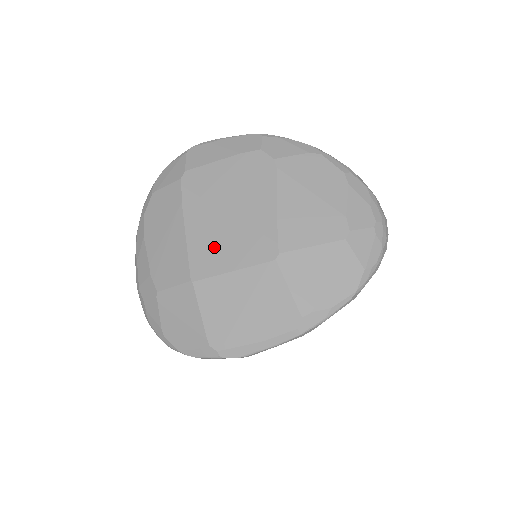
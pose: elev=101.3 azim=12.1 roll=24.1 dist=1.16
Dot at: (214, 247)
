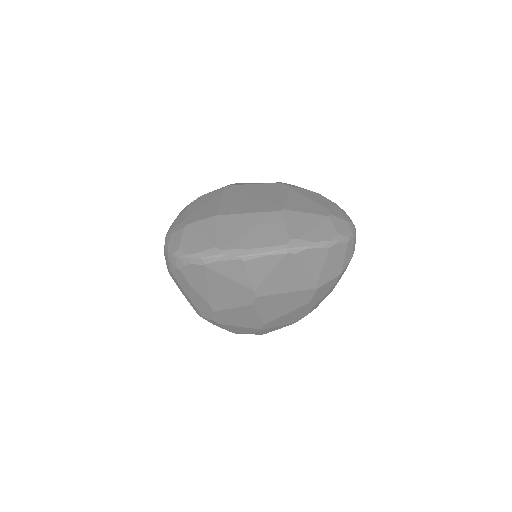
Dot at: (239, 206)
